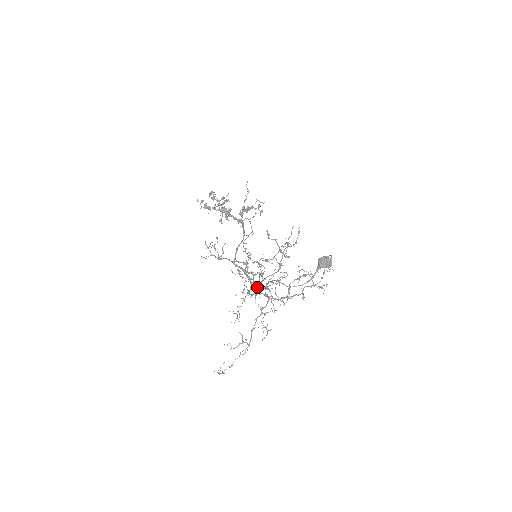
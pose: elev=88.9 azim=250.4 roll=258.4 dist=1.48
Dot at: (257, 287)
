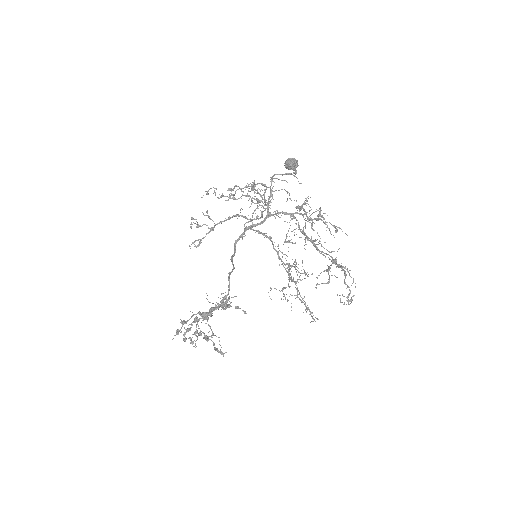
Dot at: (267, 208)
